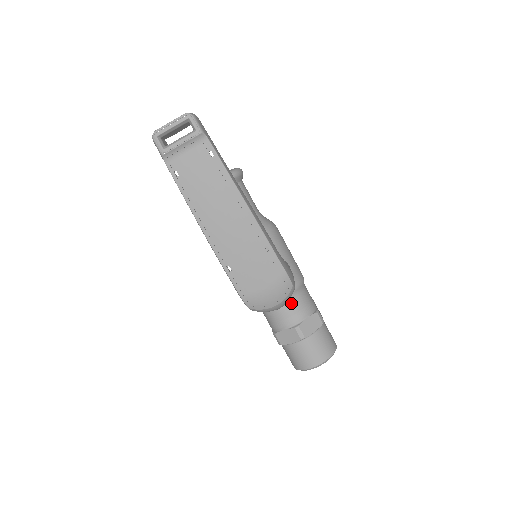
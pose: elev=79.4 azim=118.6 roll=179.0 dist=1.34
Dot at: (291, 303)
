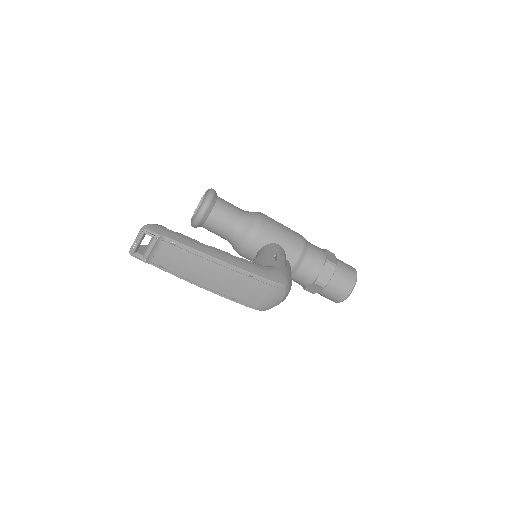
Dot at: (302, 268)
